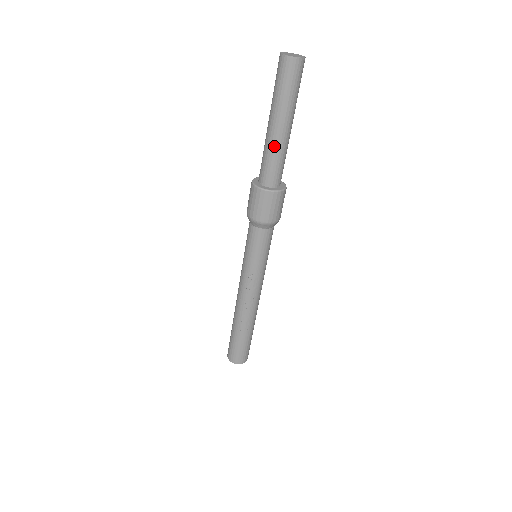
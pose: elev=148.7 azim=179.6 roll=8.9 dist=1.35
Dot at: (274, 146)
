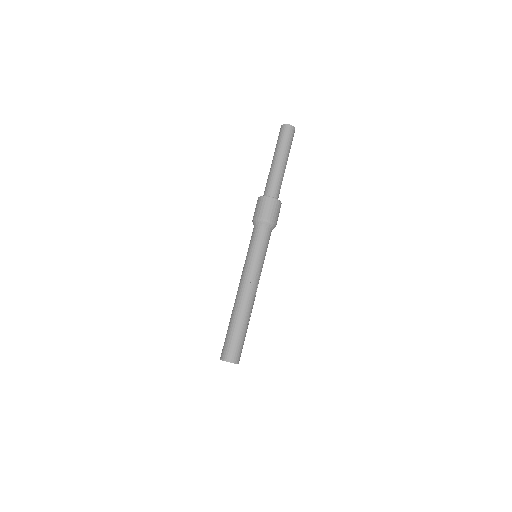
Dot at: (281, 173)
